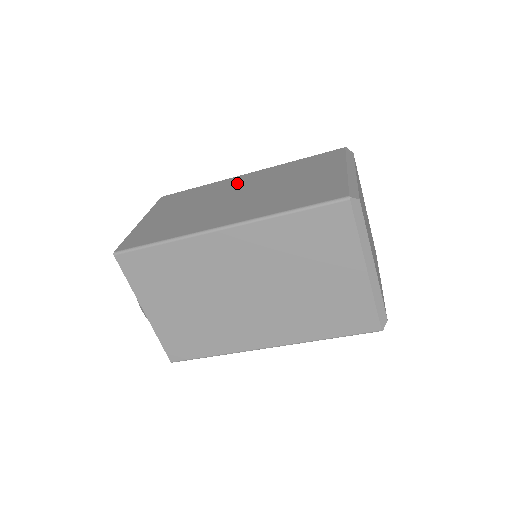
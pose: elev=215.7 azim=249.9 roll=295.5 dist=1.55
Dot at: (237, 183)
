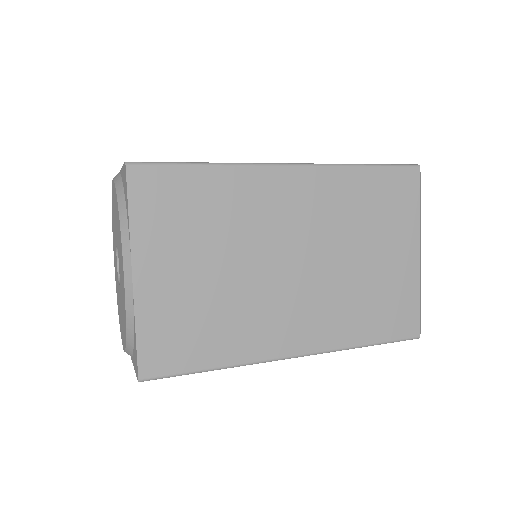
Dot at: (282, 205)
